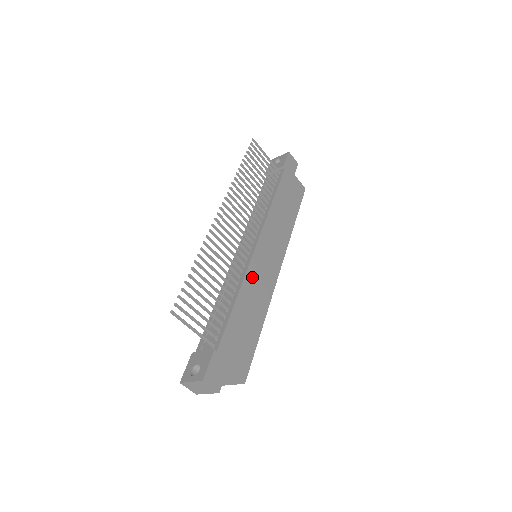
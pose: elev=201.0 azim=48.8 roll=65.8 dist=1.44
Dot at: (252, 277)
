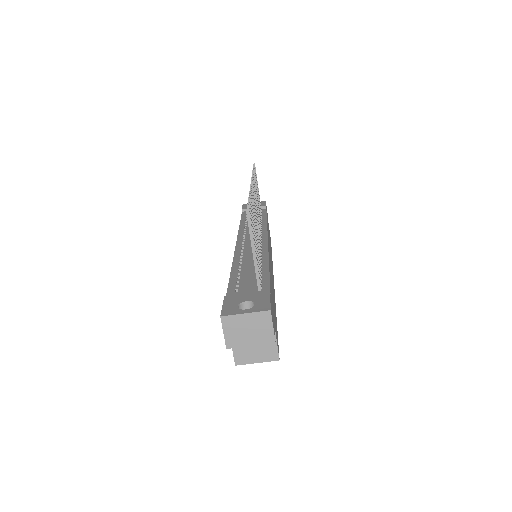
Dot at: occluded
